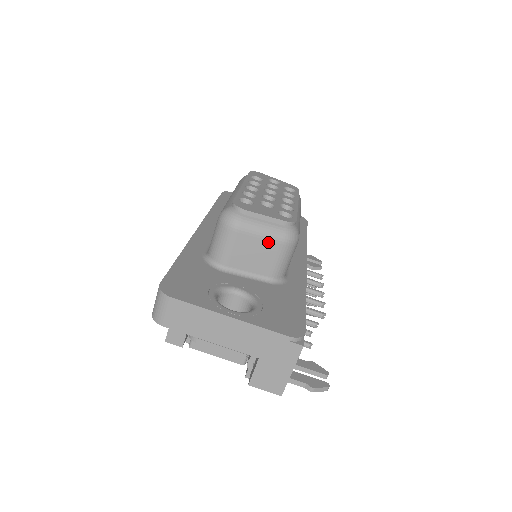
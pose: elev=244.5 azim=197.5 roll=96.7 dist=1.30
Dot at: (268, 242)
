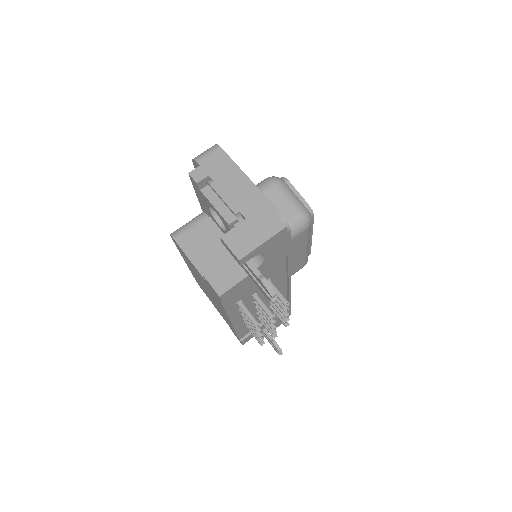
Dot at: (290, 205)
